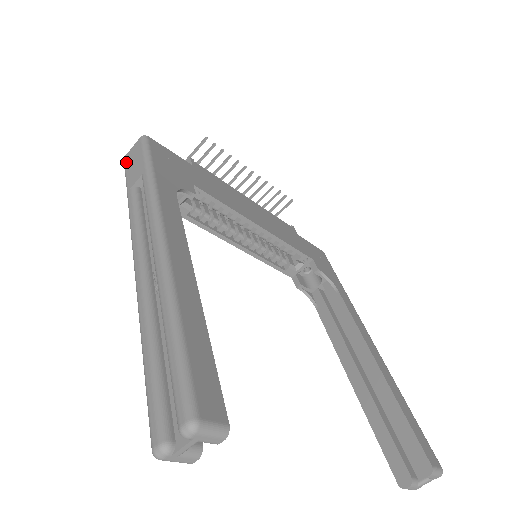
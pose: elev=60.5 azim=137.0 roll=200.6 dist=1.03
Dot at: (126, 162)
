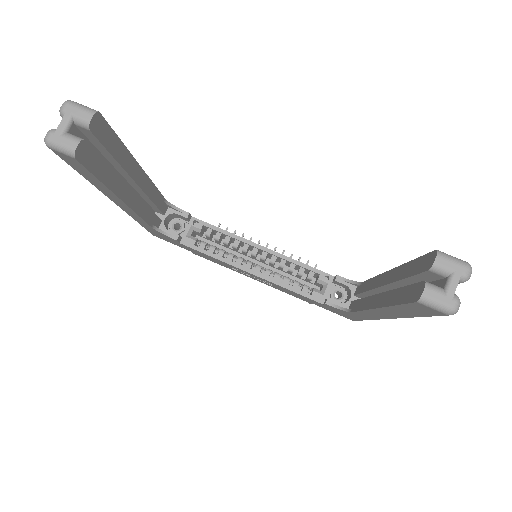
Dot at: occluded
